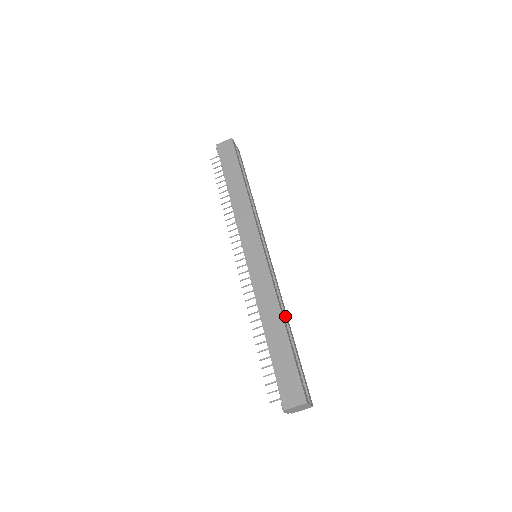
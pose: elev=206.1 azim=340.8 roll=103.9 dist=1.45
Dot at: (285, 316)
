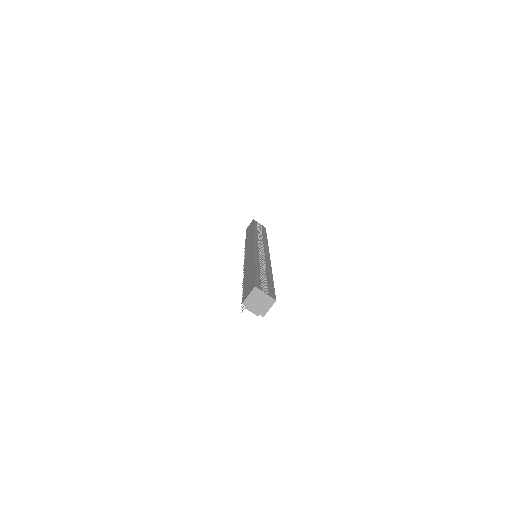
Dot at: (266, 269)
